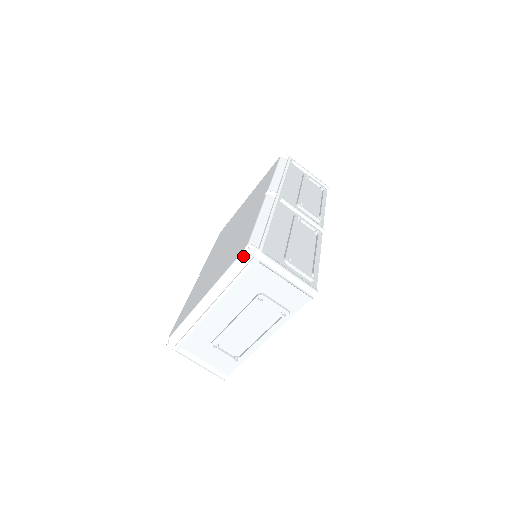
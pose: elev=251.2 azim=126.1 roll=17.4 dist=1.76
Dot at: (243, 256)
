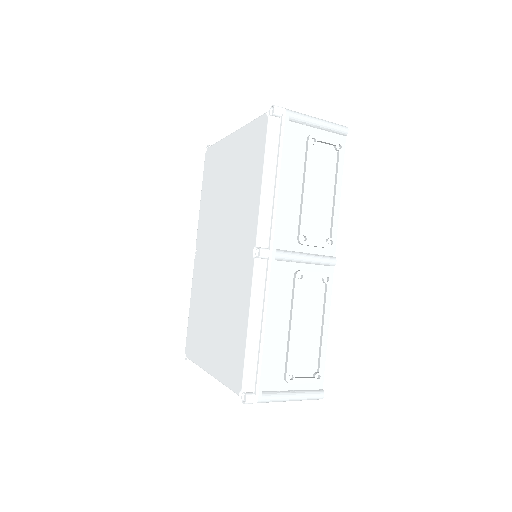
Dot at: (239, 395)
